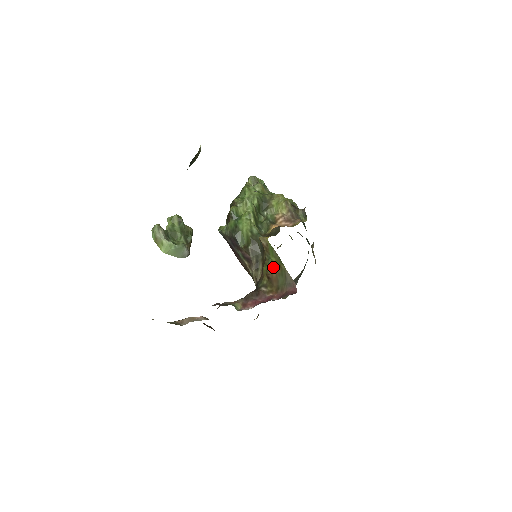
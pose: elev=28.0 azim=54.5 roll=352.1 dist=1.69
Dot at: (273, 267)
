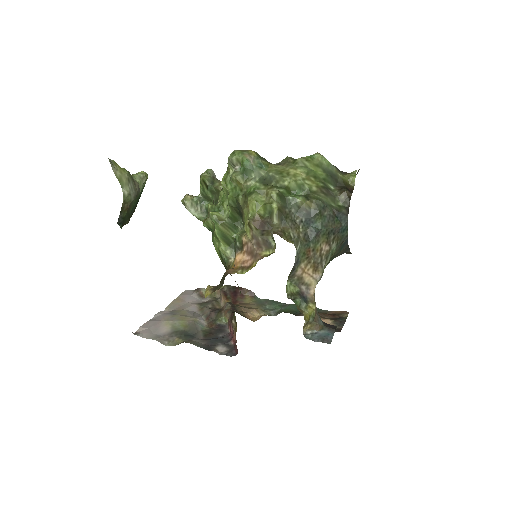
Dot at: occluded
